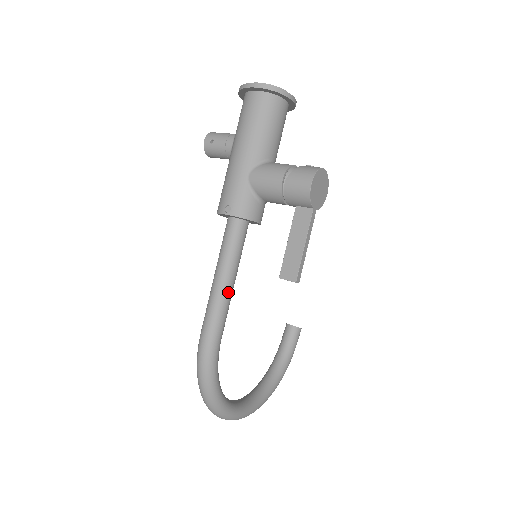
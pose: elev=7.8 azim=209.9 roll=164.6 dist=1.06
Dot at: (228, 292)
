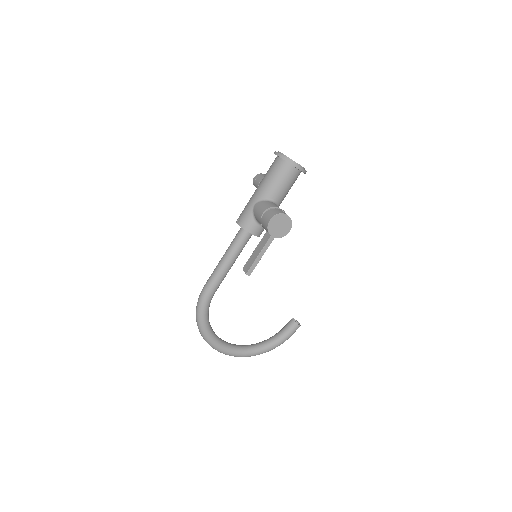
Dot at: (224, 268)
